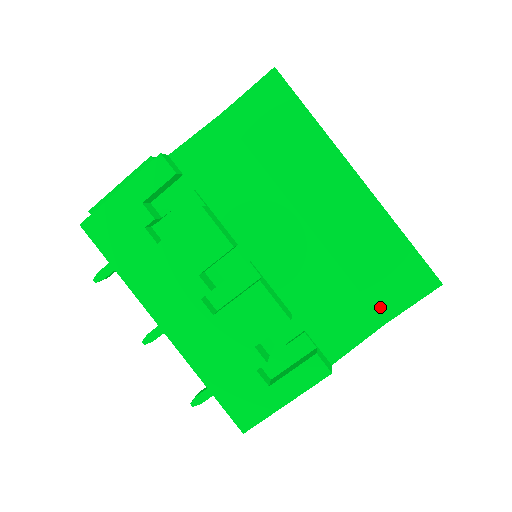
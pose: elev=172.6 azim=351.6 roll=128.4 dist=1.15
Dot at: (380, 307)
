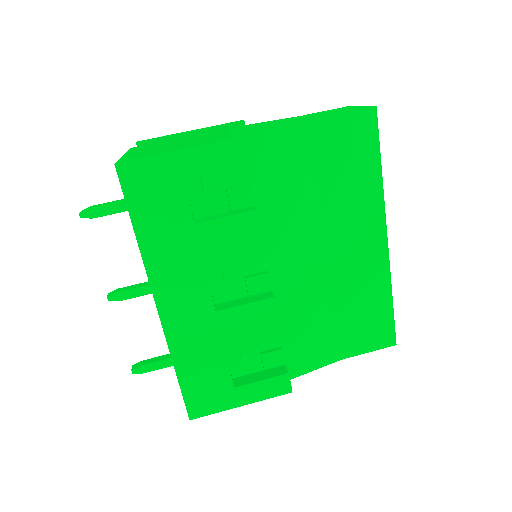
Dot at: (345, 346)
